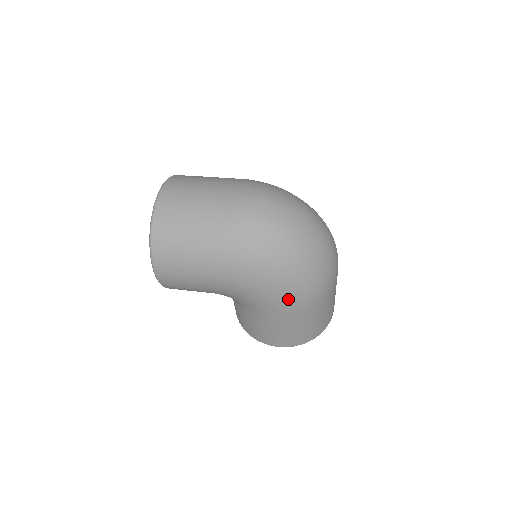
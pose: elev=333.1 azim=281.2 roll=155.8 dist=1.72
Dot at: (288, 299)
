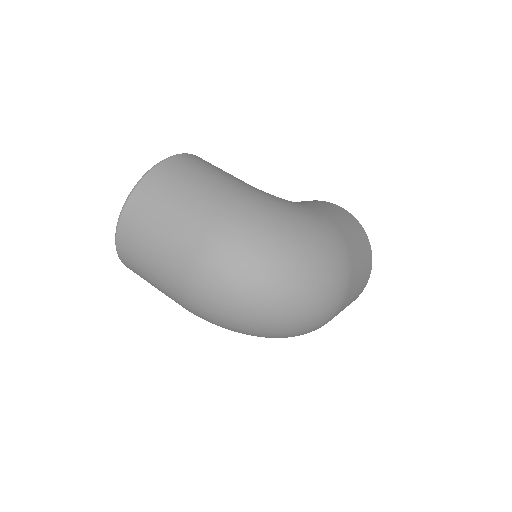
Dot at: occluded
